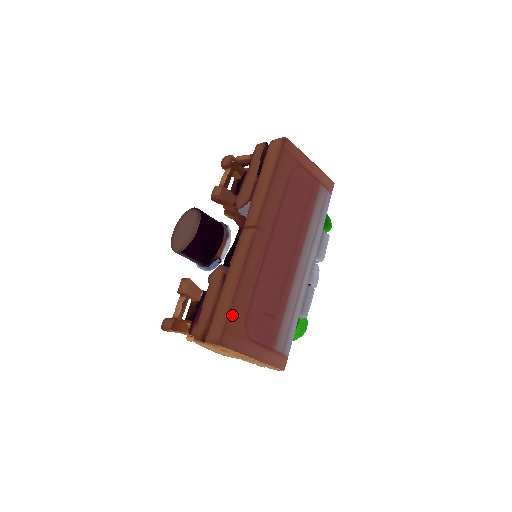
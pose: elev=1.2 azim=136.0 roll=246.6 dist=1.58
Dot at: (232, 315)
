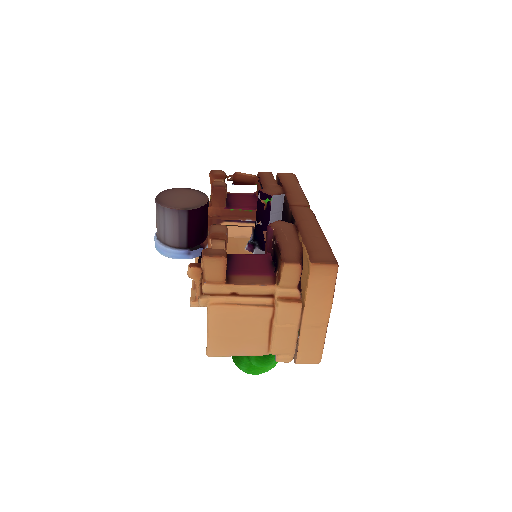
Dot at: occluded
